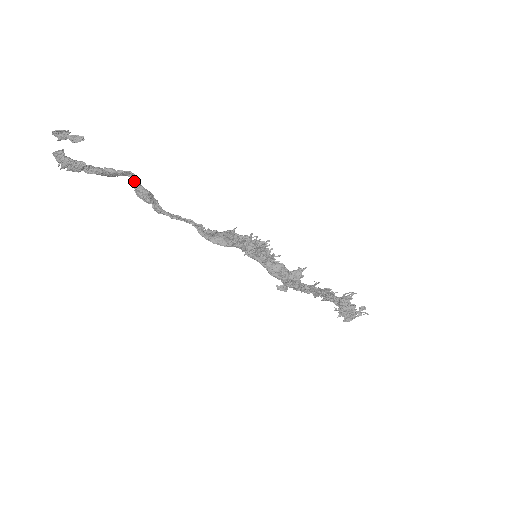
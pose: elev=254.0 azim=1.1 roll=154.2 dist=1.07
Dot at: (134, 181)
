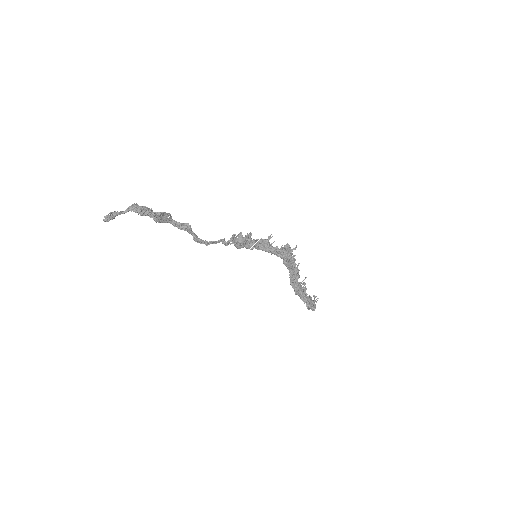
Dot at: (175, 222)
